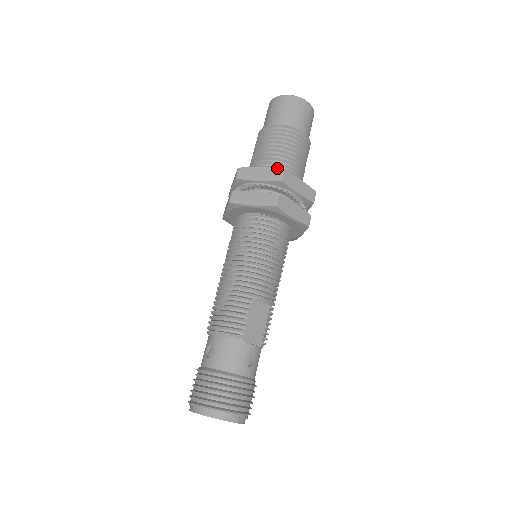
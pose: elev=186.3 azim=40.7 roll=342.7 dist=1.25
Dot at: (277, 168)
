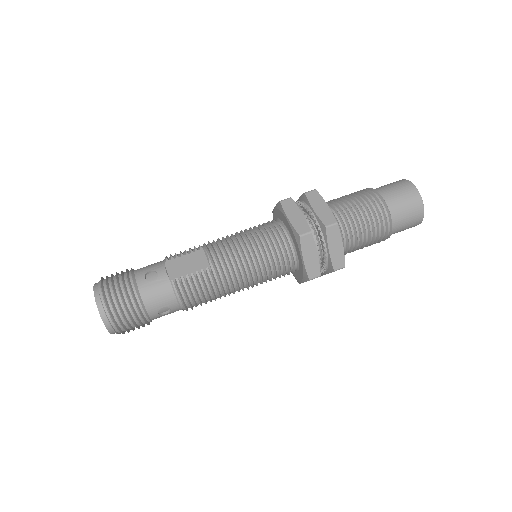
Dot at: occluded
